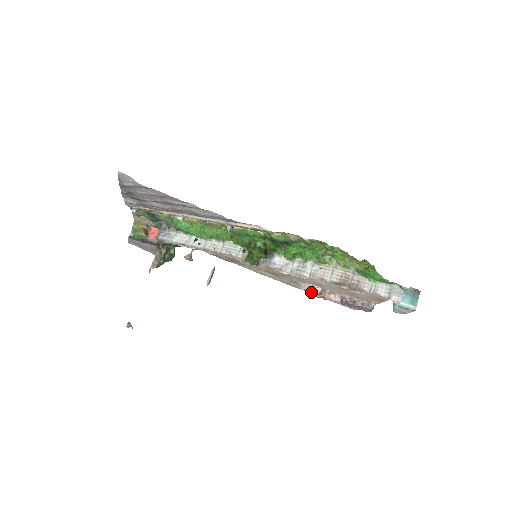
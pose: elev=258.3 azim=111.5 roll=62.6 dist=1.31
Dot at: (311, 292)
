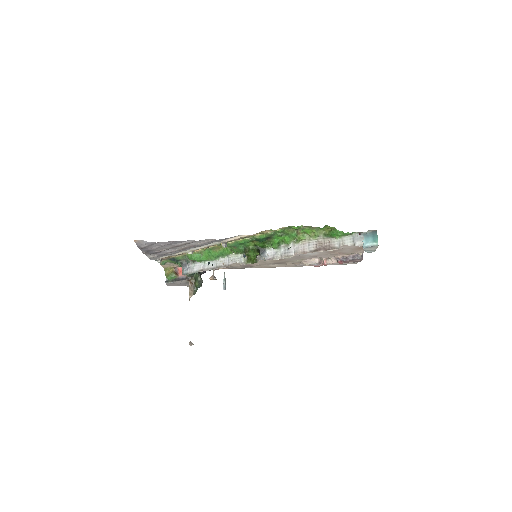
Dot at: (313, 265)
